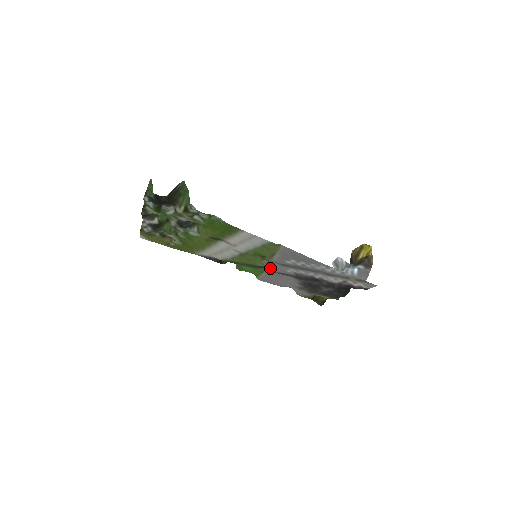
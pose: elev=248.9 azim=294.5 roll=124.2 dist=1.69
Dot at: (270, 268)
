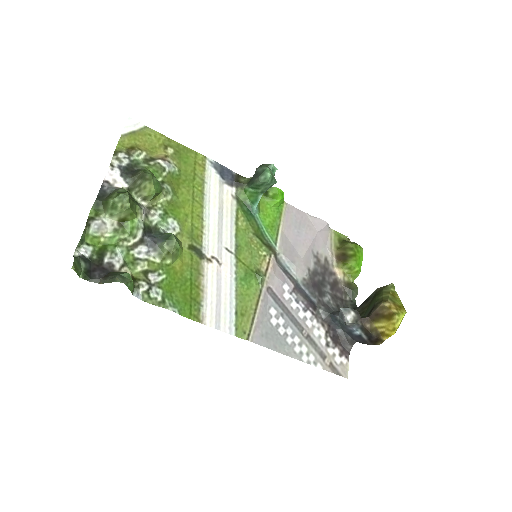
Dot at: (273, 262)
